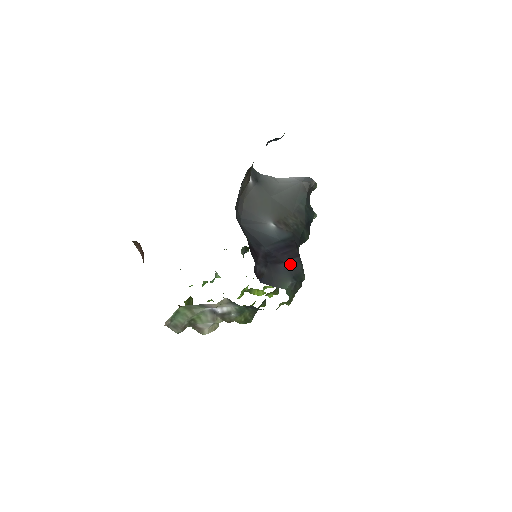
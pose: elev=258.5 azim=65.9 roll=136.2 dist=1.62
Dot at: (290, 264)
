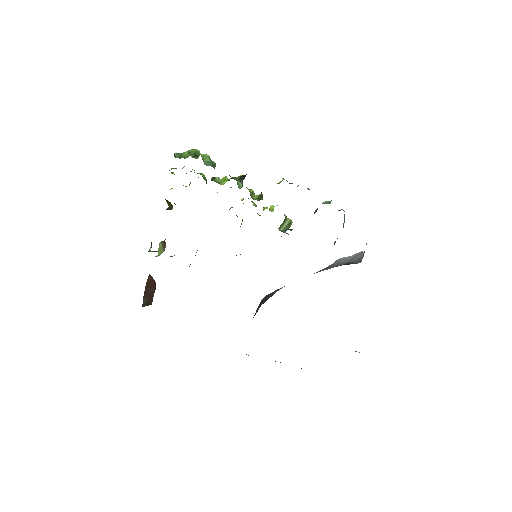
Dot at: occluded
